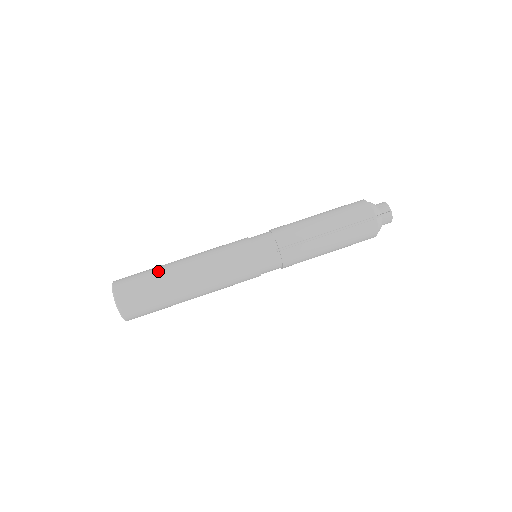
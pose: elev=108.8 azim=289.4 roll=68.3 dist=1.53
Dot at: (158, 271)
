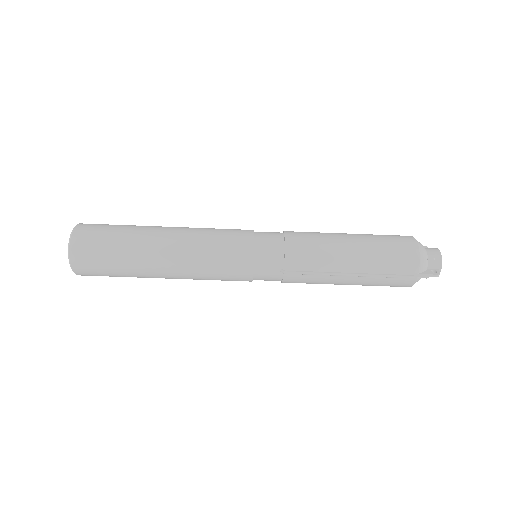
Dot at: (130, 242)
